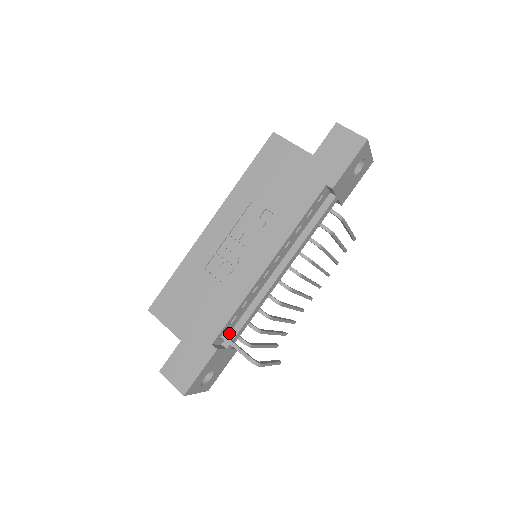
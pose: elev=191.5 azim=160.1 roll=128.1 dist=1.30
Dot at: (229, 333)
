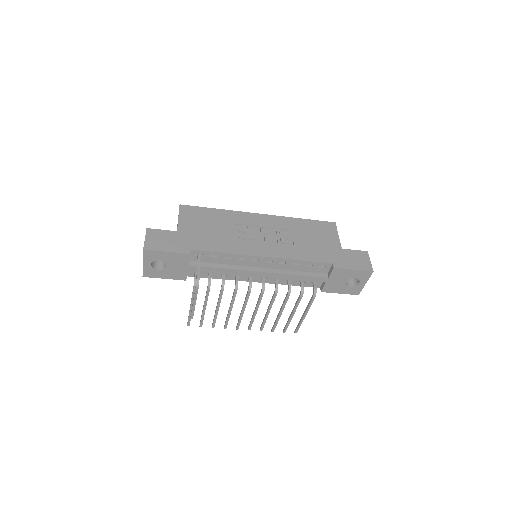
Dot at: (200, 261)
